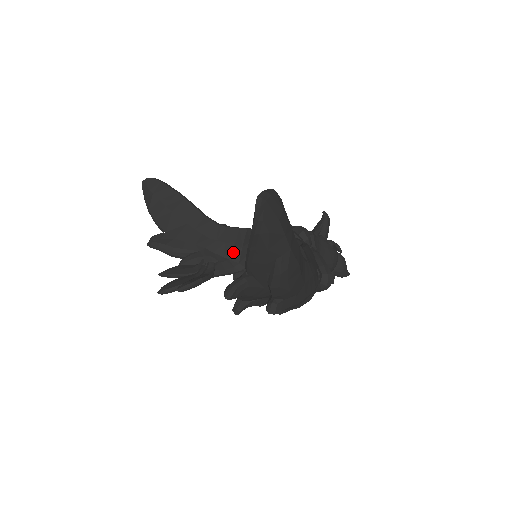
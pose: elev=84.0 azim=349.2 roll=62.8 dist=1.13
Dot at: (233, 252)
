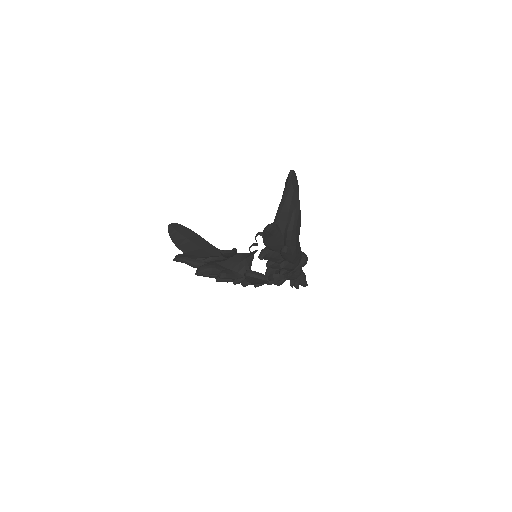
Dot at: (234, 265)
